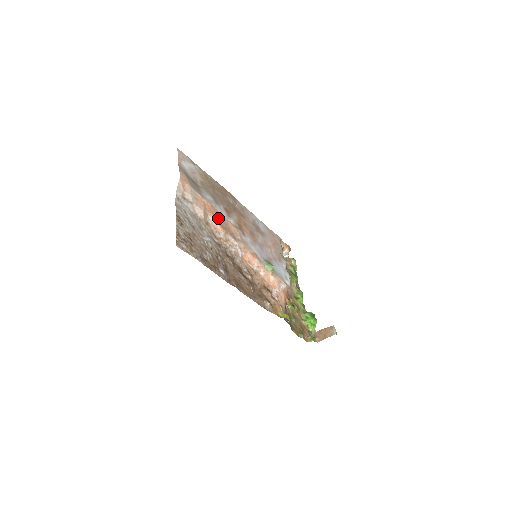
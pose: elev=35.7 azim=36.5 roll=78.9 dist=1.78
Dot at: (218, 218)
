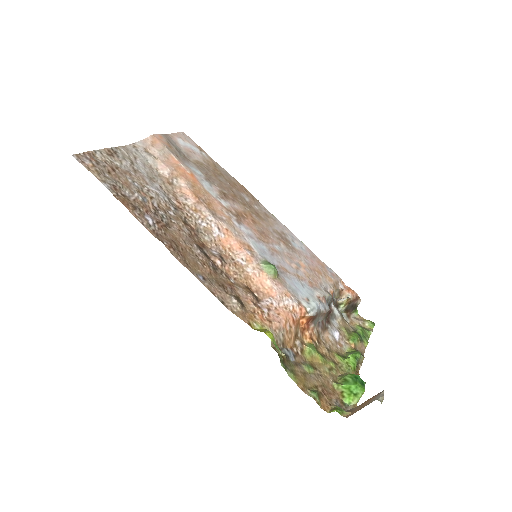
Dot at: (195, 187)
